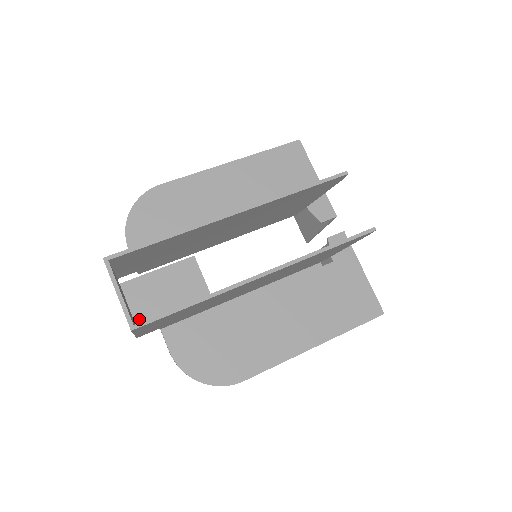
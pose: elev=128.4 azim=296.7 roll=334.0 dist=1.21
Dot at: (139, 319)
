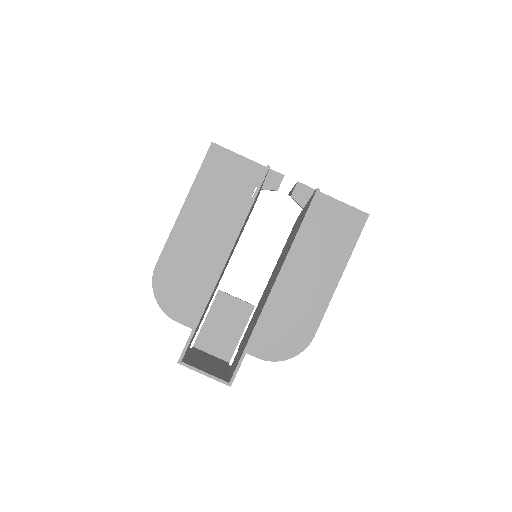
Dot at: (223, 356)
